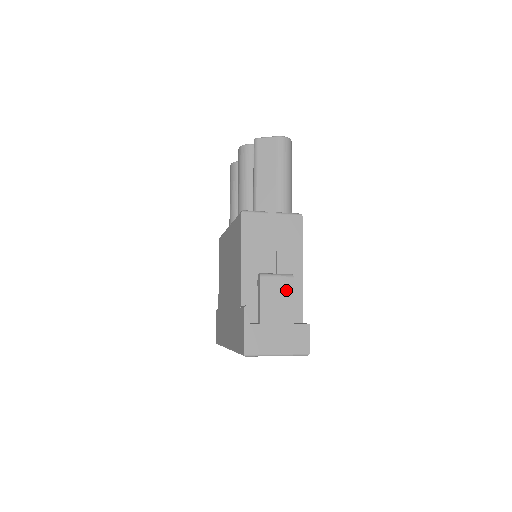
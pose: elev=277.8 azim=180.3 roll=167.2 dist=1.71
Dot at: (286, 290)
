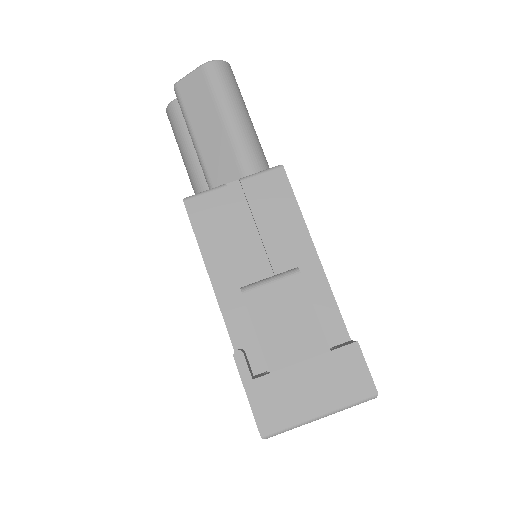
Dot at: (295, 299)
